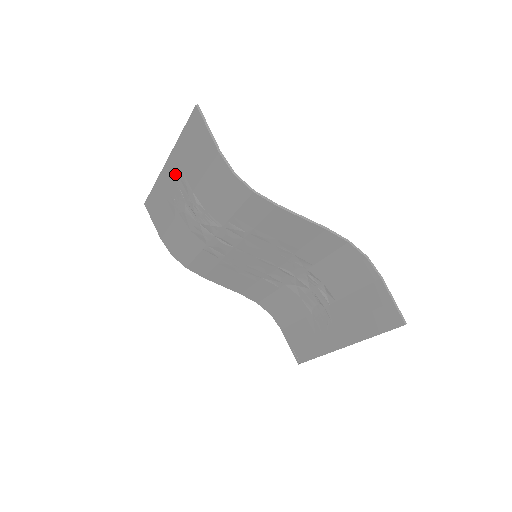
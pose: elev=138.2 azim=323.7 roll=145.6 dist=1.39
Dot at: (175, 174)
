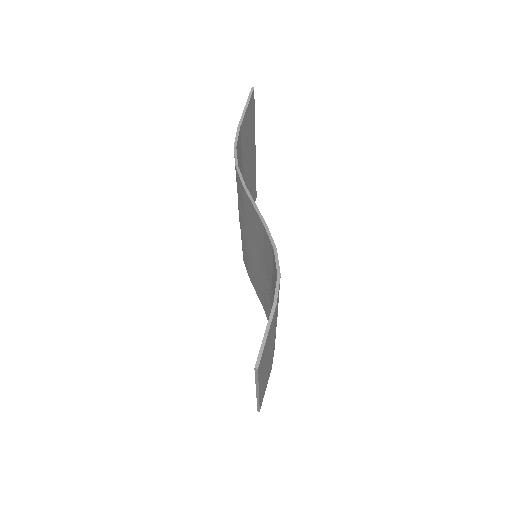
Dot at: occluded
